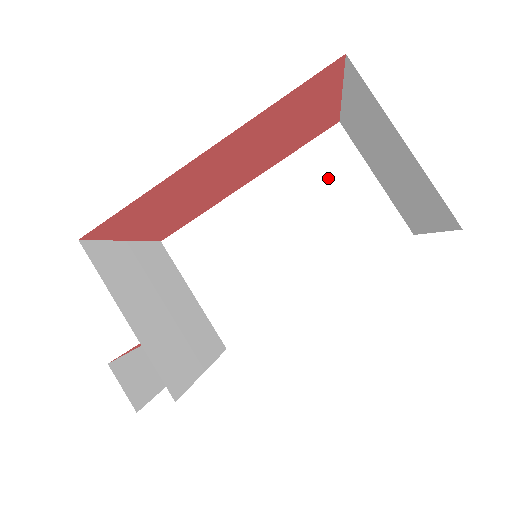
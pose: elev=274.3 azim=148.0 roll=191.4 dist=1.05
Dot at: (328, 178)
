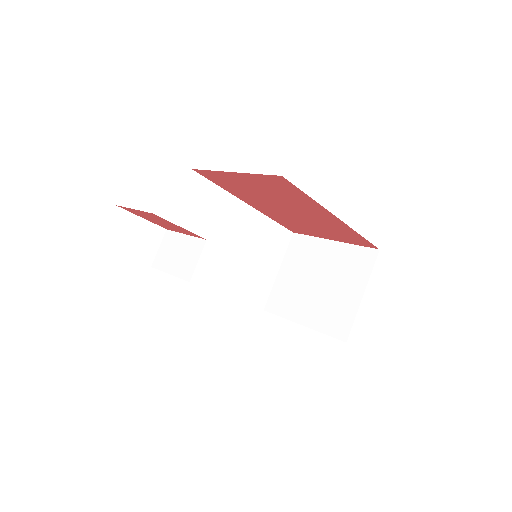
Dot at: (269, 248)
